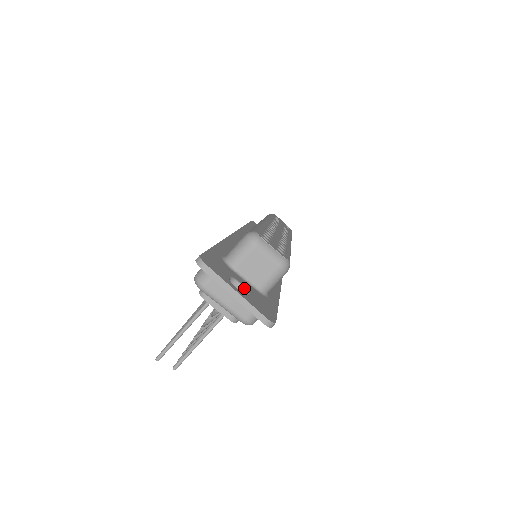
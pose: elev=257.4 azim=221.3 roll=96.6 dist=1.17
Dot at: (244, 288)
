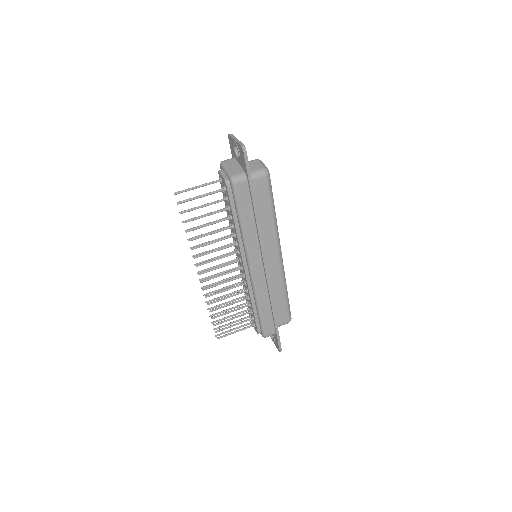
Dot at: occluded
